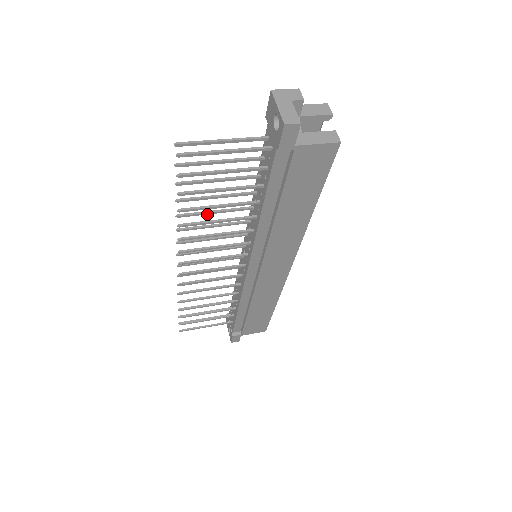
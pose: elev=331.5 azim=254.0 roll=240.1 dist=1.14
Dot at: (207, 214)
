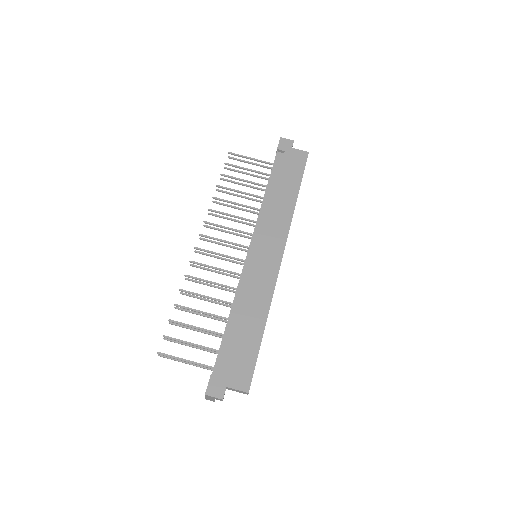
Dot at: (200, 295)
